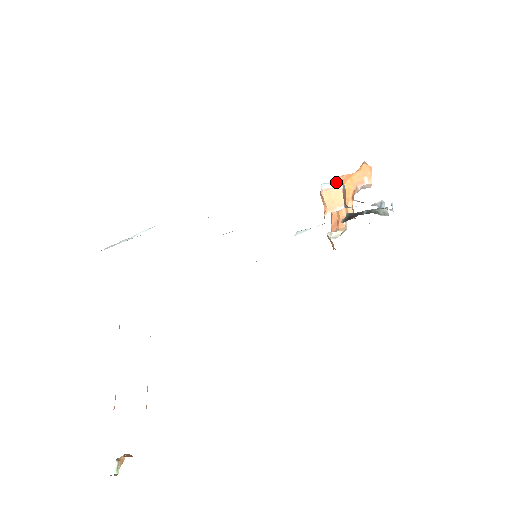
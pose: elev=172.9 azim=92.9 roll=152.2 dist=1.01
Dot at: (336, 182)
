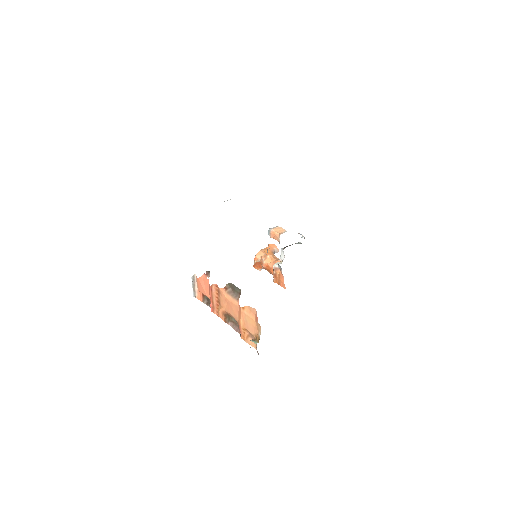
Dot at: (275, 227)
